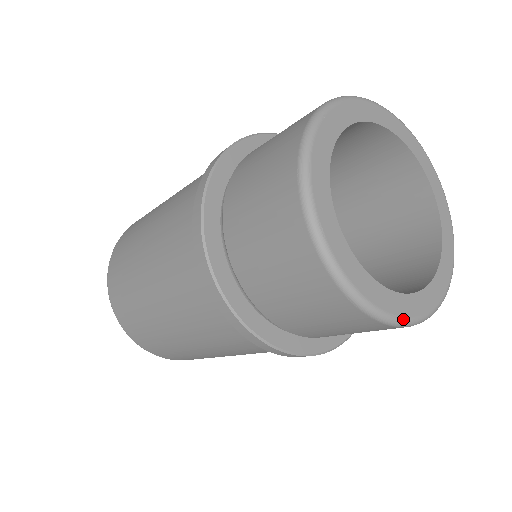
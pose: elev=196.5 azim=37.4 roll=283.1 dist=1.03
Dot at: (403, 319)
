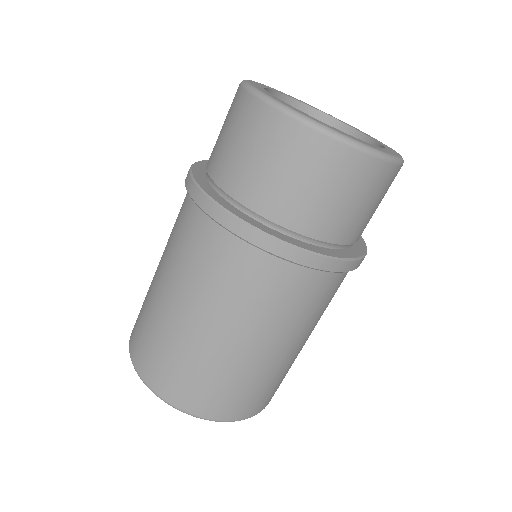
Dot at: (399, 157)
